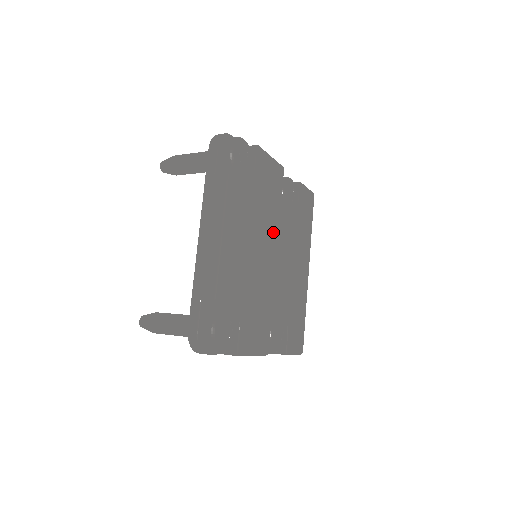
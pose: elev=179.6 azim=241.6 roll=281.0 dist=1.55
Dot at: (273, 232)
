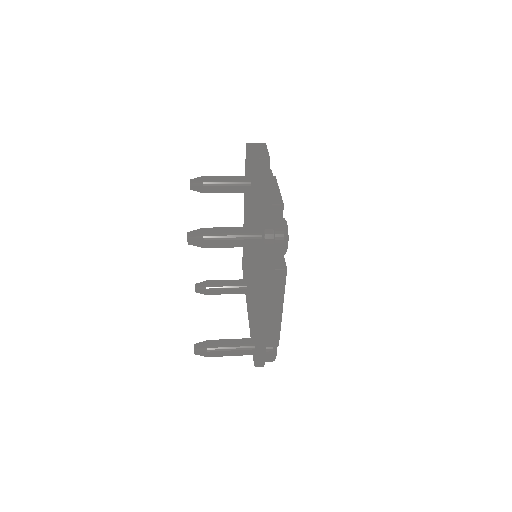
Dot at: occluded
